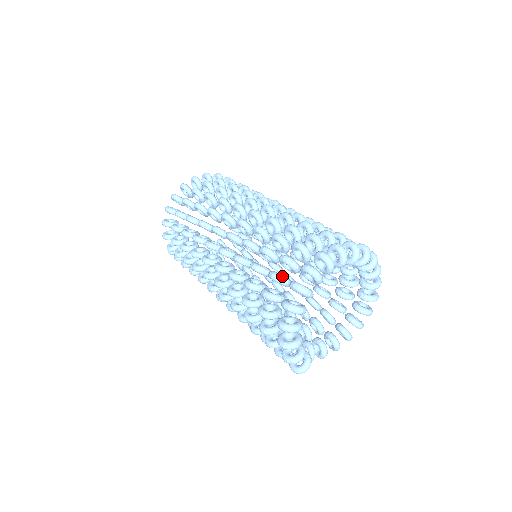
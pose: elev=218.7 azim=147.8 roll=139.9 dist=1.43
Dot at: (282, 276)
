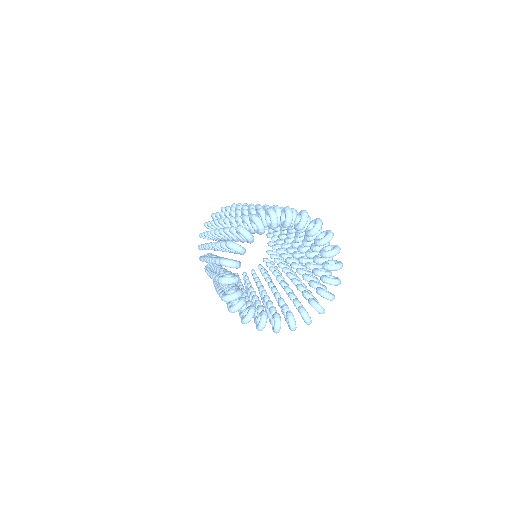
Dot at: occluded
